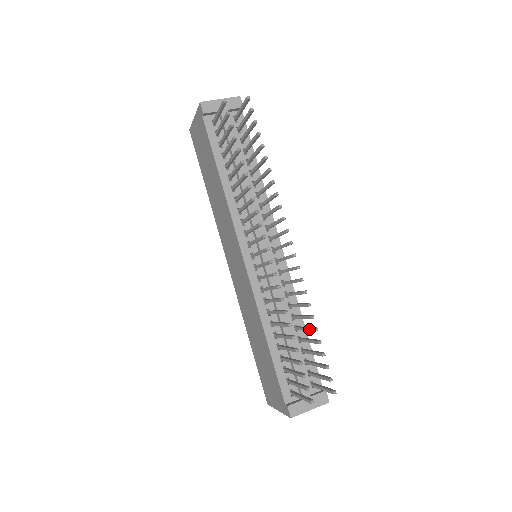
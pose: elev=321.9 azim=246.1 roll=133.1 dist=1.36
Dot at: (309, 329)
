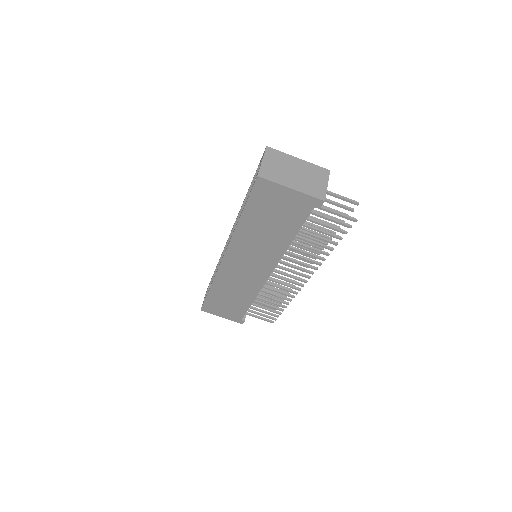
Dot at: occluded
